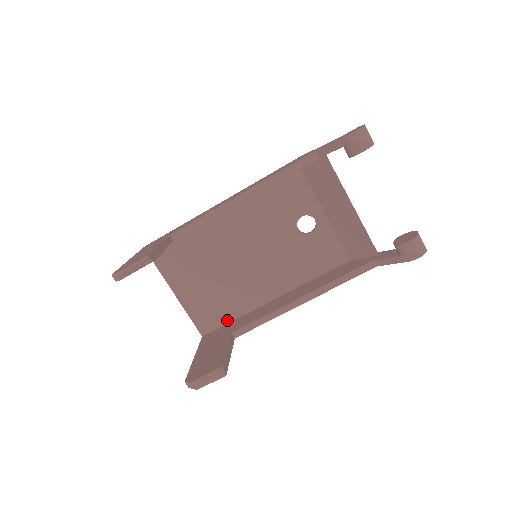
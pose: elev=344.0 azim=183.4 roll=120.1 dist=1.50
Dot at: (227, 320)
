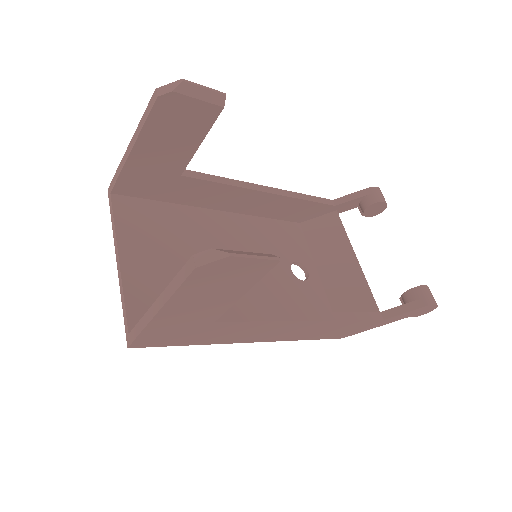
Dot at: occluded
